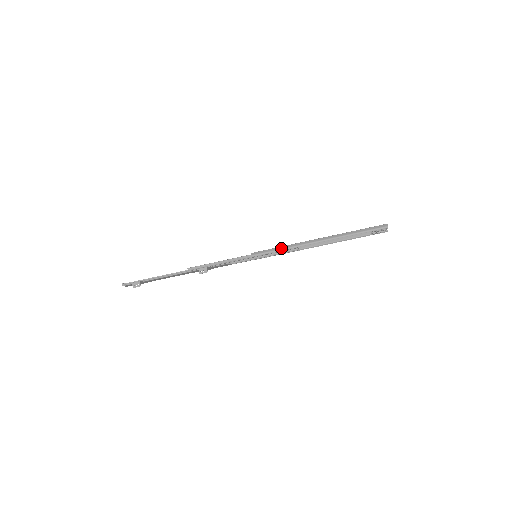
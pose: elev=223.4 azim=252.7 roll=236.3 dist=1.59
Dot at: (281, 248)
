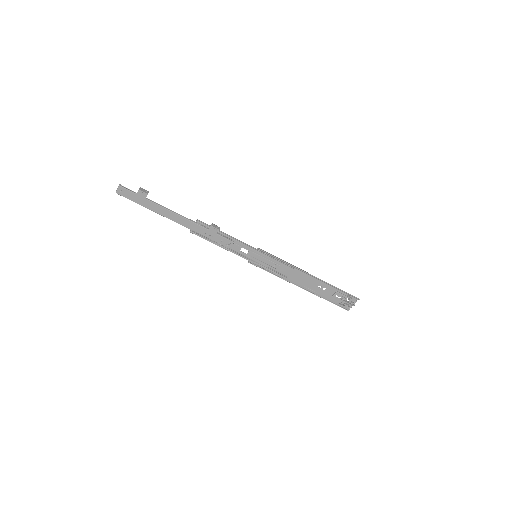
Dot at: occluded
